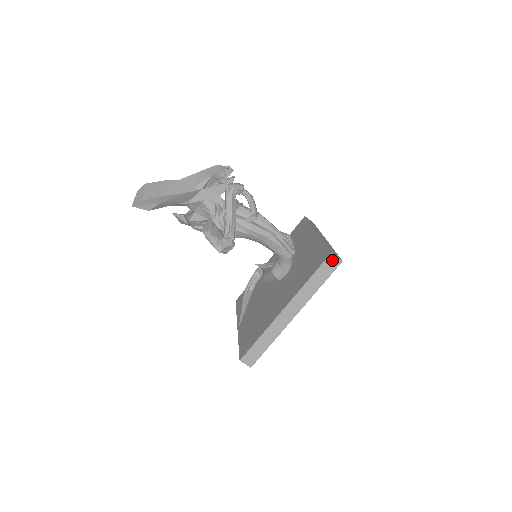
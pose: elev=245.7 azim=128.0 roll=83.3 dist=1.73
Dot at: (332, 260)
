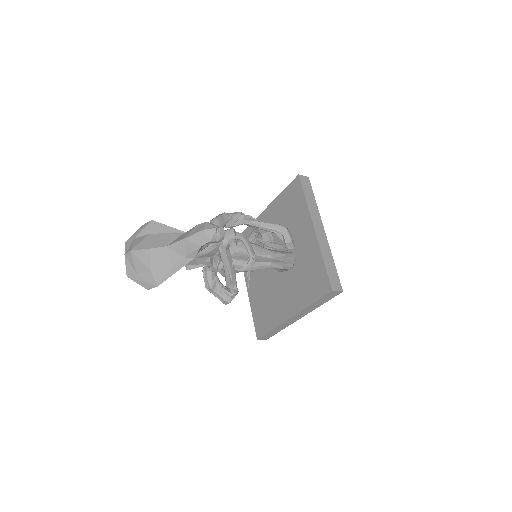
Dot at: (333, 293)
